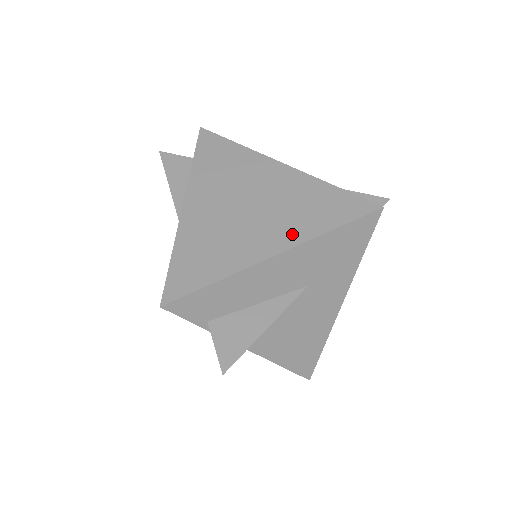
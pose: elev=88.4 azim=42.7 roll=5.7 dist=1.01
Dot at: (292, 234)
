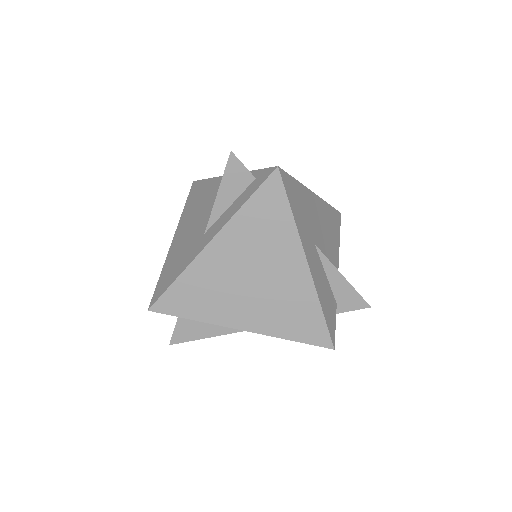
Dot at: (263, 324)
